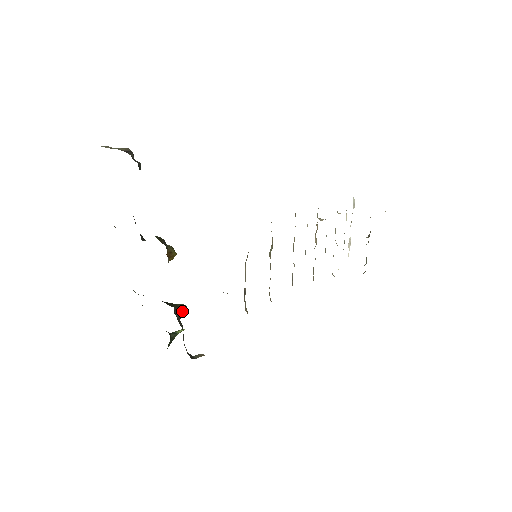
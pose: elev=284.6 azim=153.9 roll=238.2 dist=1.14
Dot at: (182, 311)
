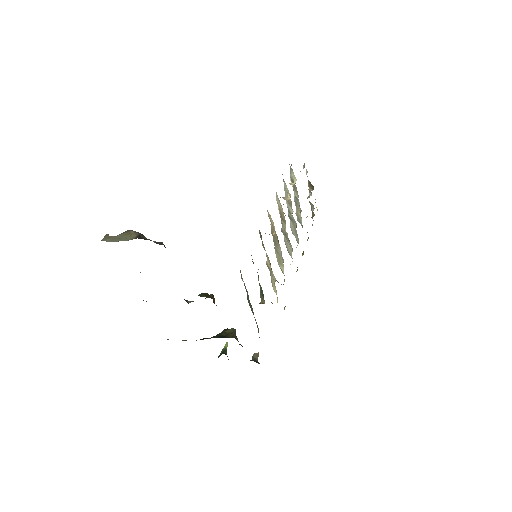
Dot at: occluded
